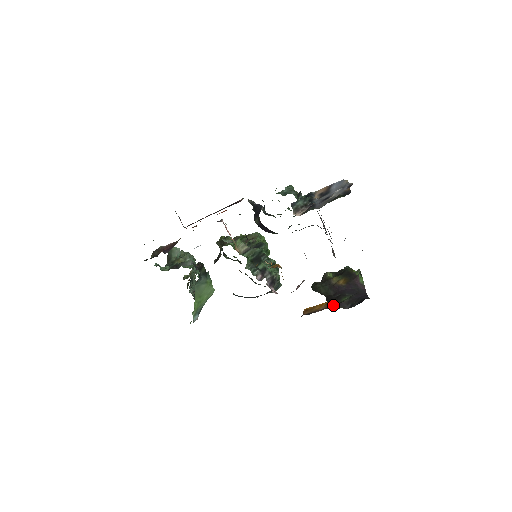
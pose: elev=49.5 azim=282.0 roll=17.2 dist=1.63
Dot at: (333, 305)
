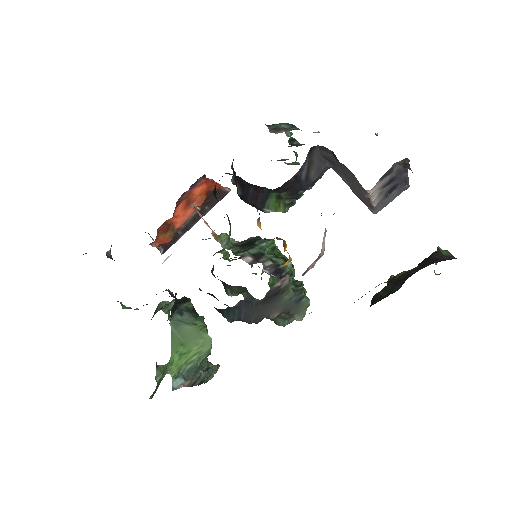
Dot at: occluded
